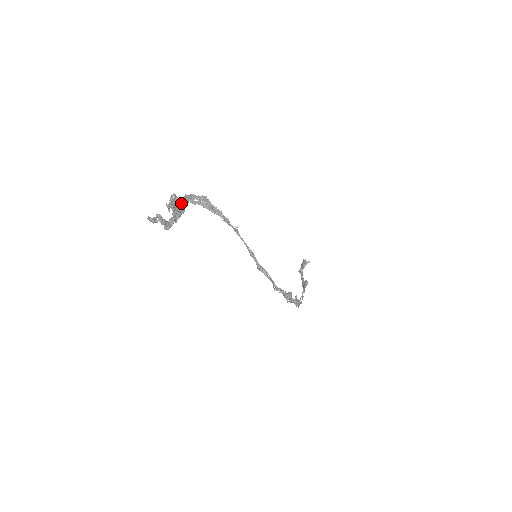
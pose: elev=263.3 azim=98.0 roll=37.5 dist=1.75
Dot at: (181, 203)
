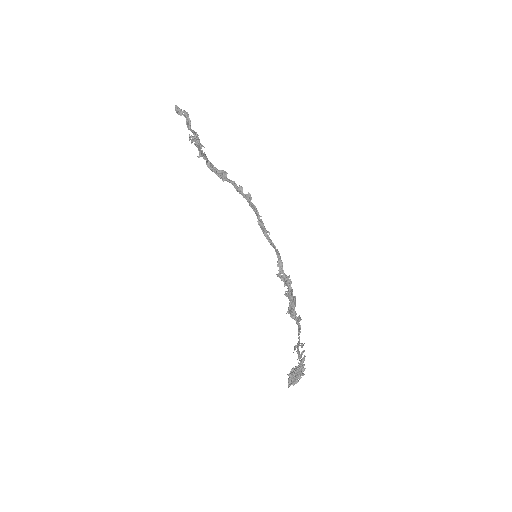
Dot at: (203, 146)
